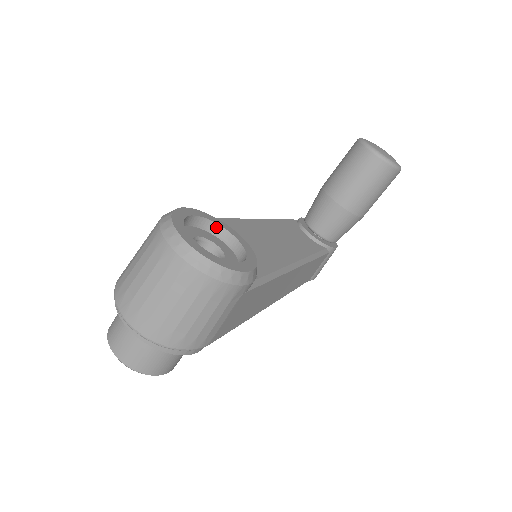
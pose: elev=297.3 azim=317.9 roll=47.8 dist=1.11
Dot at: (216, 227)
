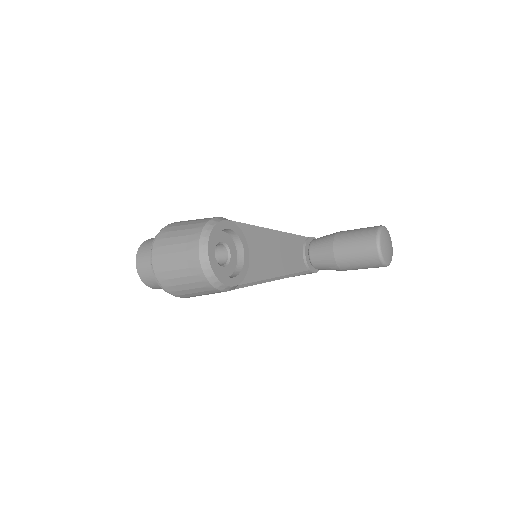
Dot at: (238, 239)
